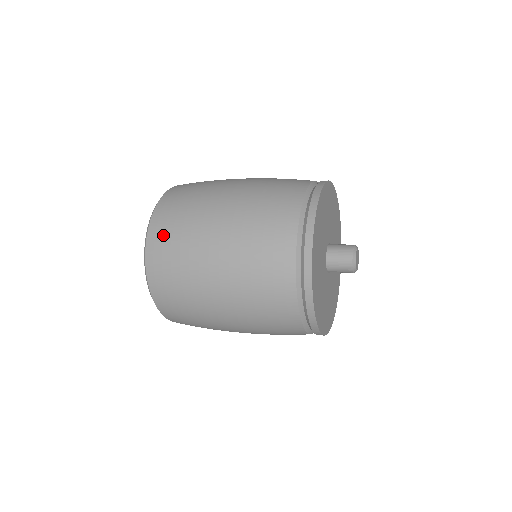
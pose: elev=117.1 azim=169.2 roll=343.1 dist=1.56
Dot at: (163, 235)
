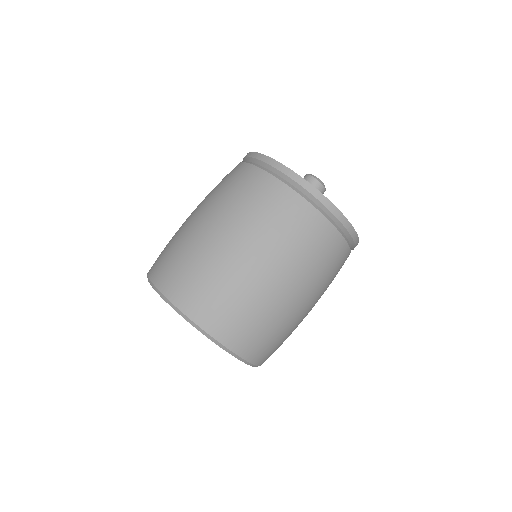
Dot at: (201, 300)
